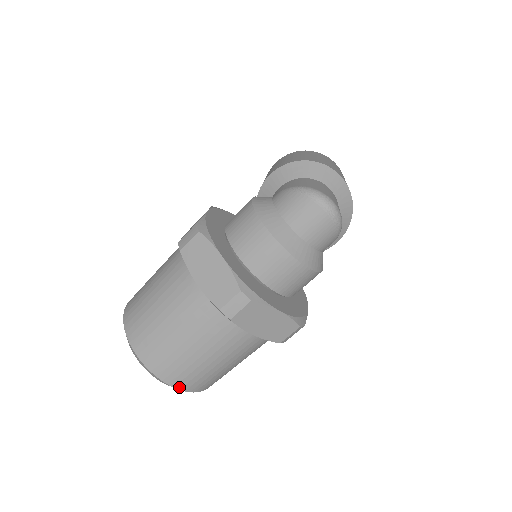
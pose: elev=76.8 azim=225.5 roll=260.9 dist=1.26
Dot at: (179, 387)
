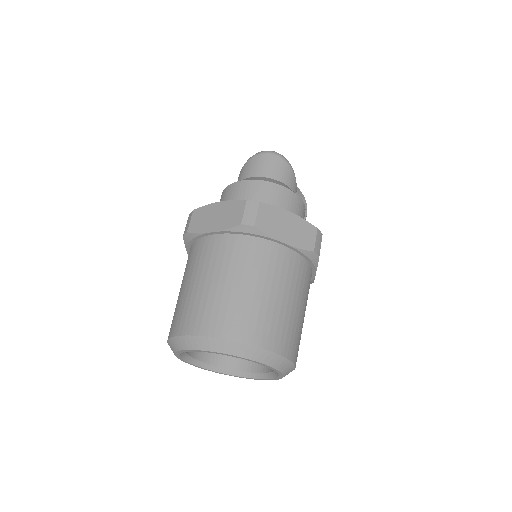
Dot at: (257, 343)
